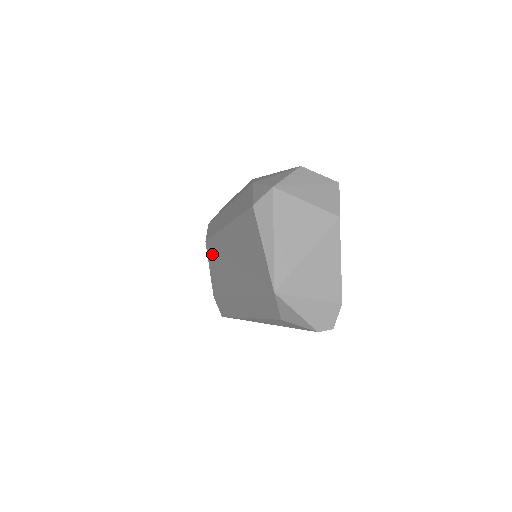
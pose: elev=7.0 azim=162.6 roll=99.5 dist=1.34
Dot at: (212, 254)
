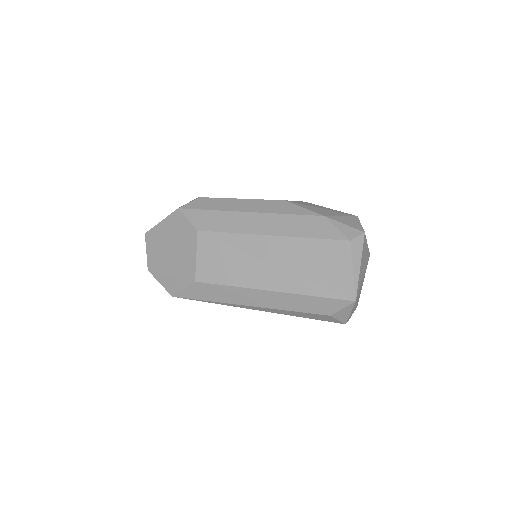
Dot at: (215, 246)
